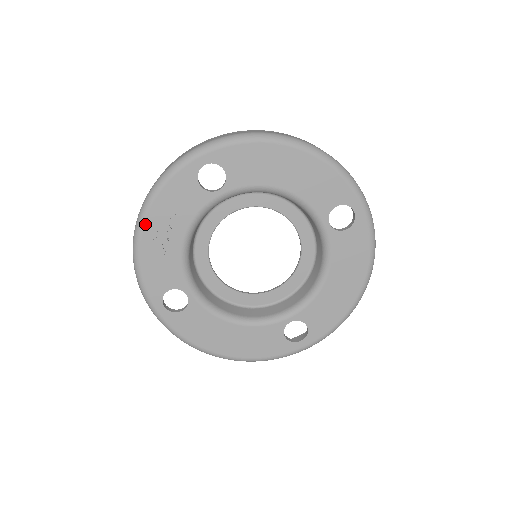
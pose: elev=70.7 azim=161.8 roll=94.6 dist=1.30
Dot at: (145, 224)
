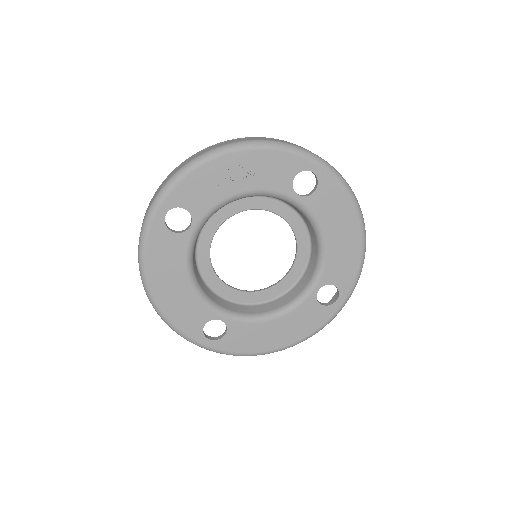
Dot at: (234, 153)
